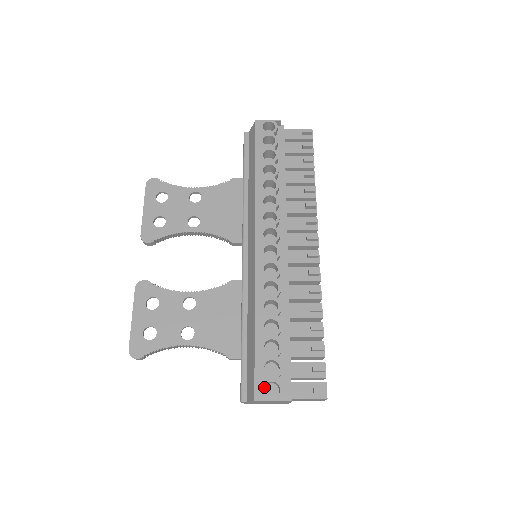
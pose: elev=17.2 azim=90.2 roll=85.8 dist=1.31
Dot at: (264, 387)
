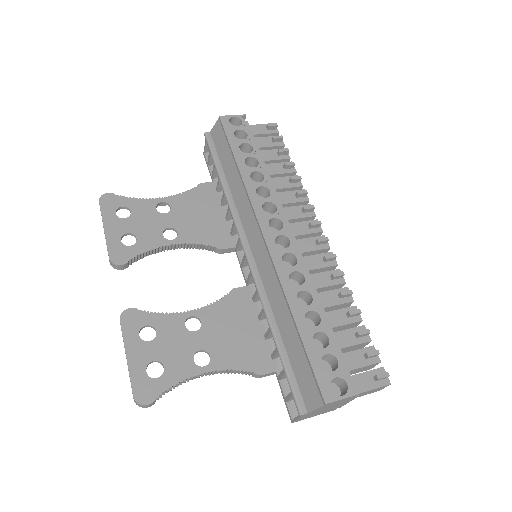
Dot at: (330, 386)
